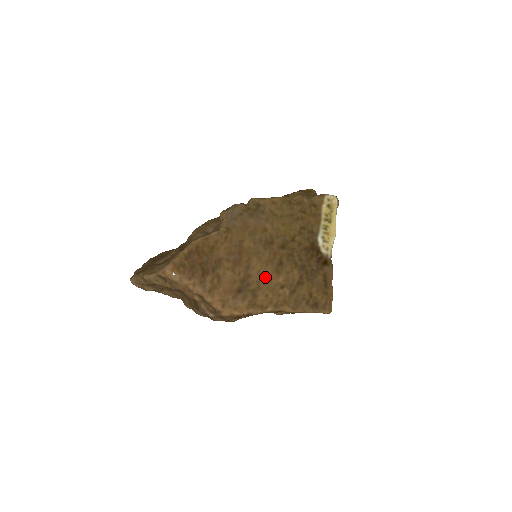
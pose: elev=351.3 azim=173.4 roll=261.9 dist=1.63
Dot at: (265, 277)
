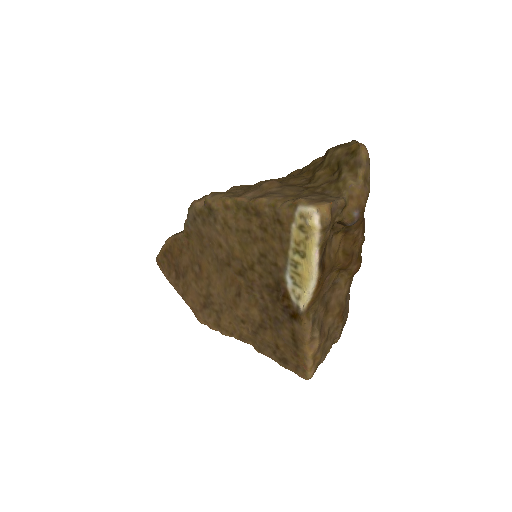
Dot at: (225, 302)
